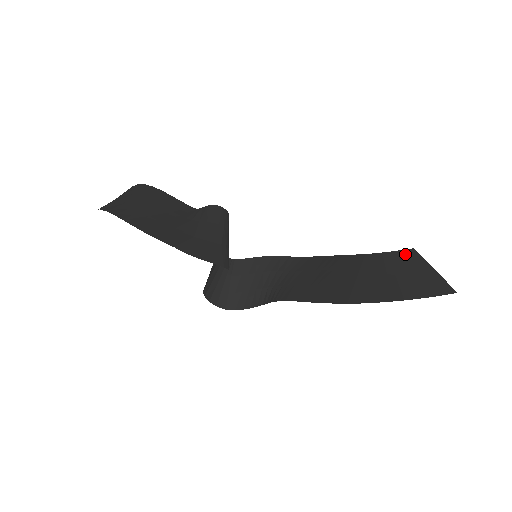
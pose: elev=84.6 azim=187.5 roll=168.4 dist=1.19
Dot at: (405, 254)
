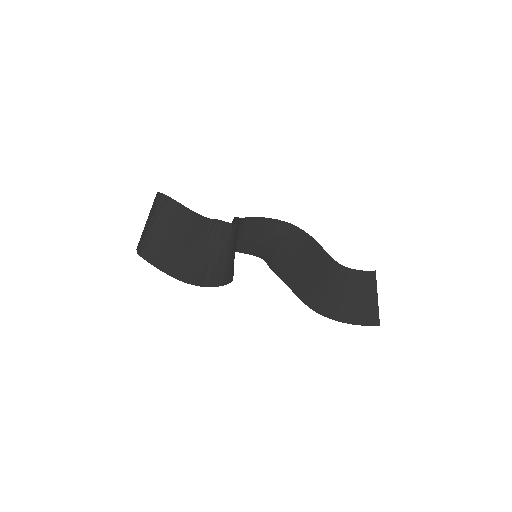
Dot at: (366, 277)
